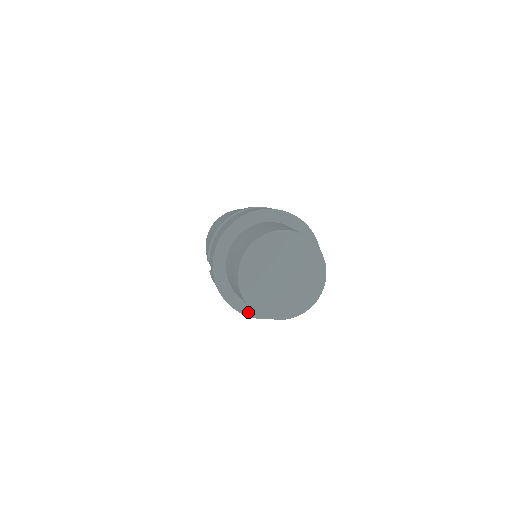
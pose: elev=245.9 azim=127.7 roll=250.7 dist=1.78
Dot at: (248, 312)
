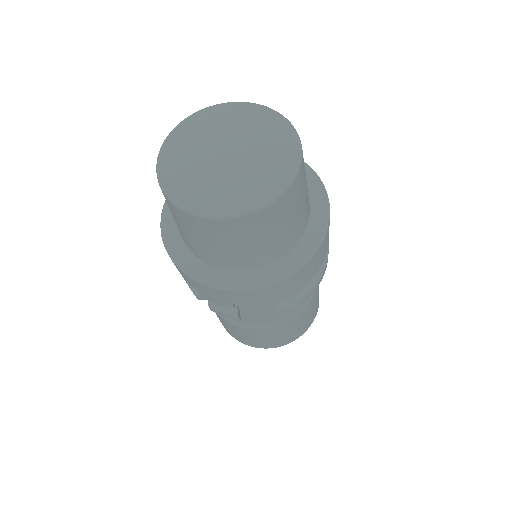
Dot at: (265, 279)
